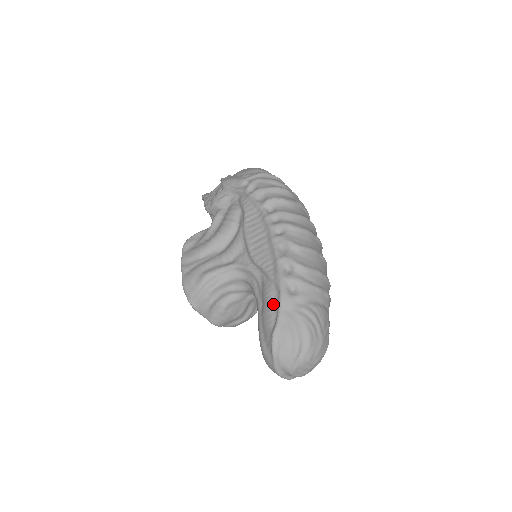
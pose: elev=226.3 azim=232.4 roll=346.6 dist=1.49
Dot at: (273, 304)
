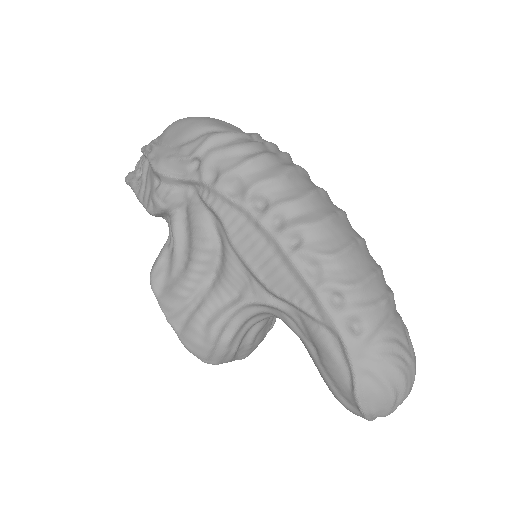
Dot at: (336, 354)
